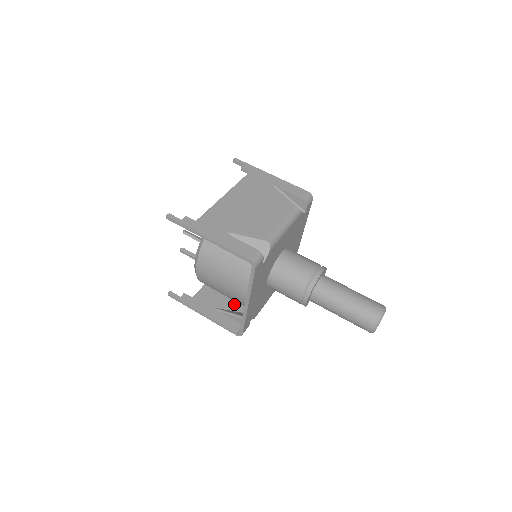
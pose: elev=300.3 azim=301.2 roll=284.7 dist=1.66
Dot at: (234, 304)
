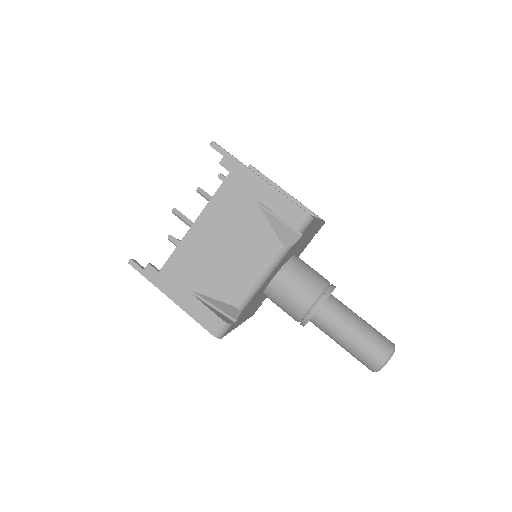
Dot at: occluded
